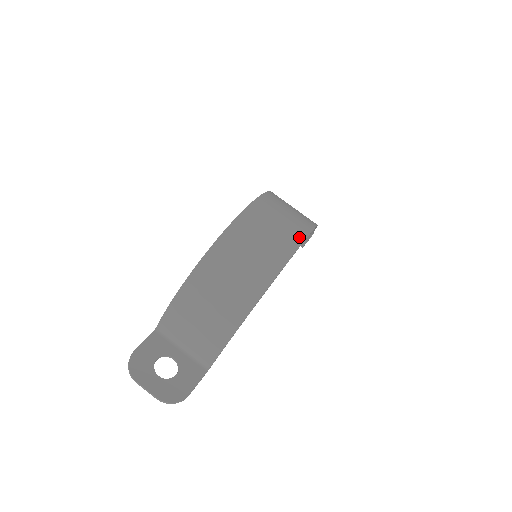
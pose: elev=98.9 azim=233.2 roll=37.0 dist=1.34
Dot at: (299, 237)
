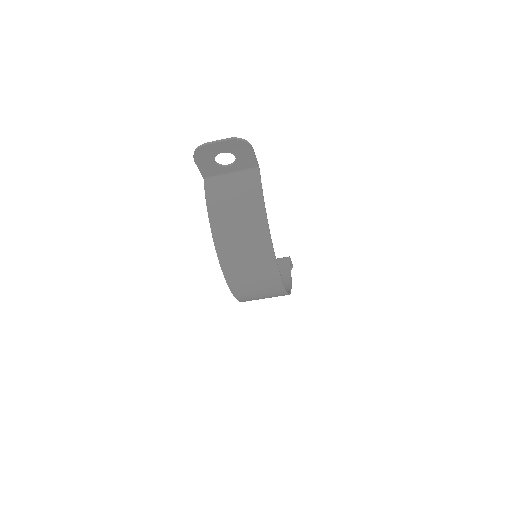
Dot at: (279, 287)
